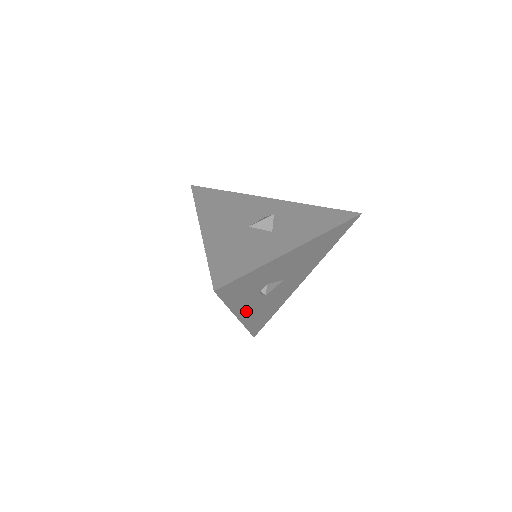
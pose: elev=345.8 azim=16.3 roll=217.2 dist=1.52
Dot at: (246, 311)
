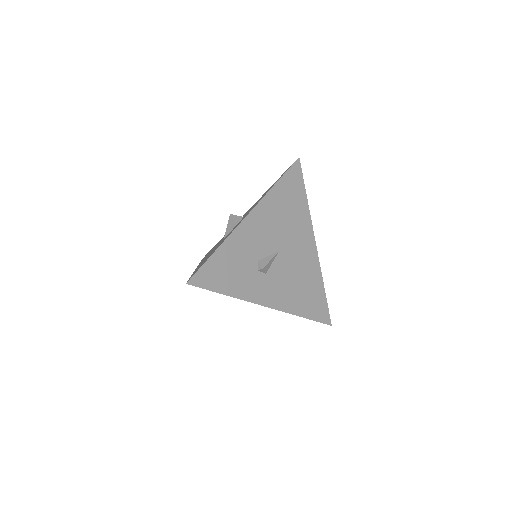
Dot at: (269, 296)
